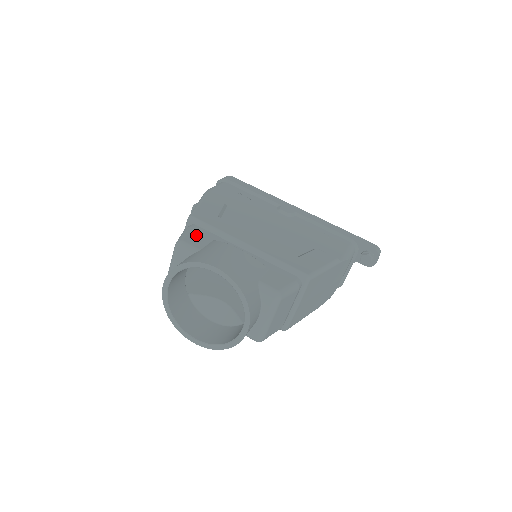
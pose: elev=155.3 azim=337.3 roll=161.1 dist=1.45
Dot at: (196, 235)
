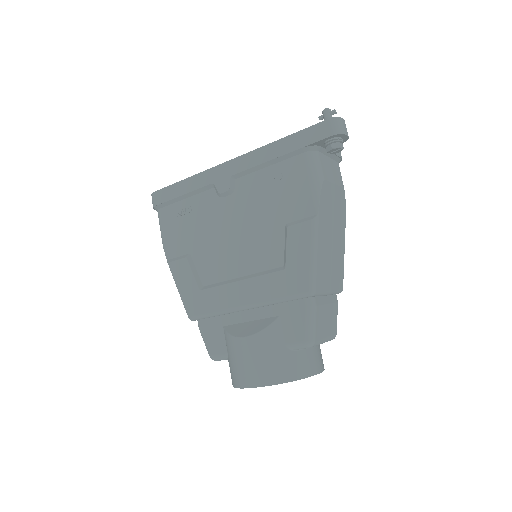
Dot at: (211, 336)
